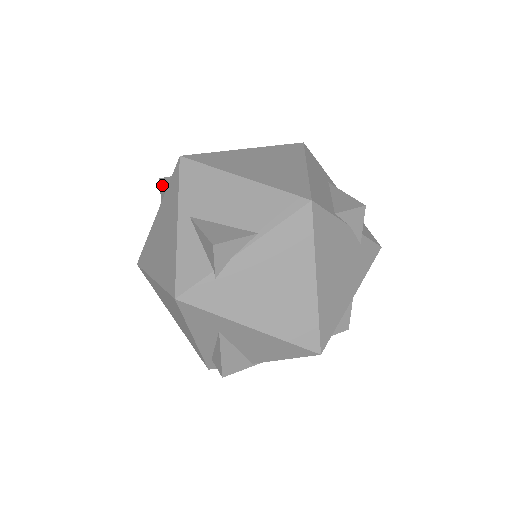
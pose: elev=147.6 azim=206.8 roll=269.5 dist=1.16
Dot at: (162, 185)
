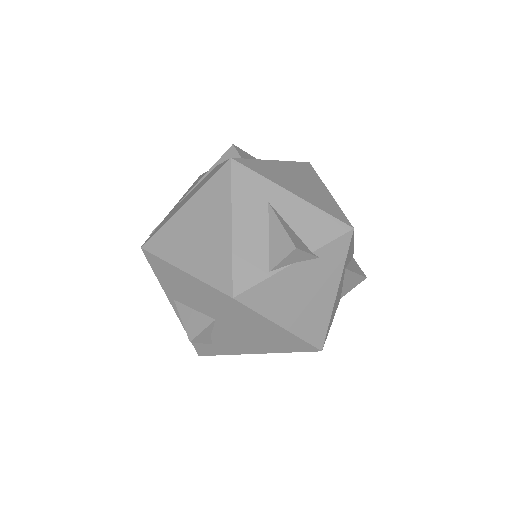
Dot at: occluded
